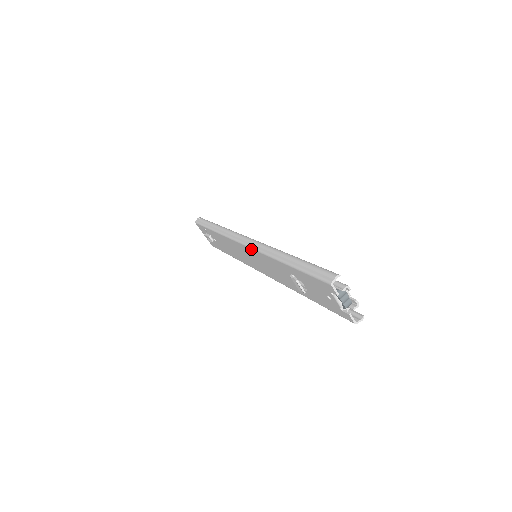
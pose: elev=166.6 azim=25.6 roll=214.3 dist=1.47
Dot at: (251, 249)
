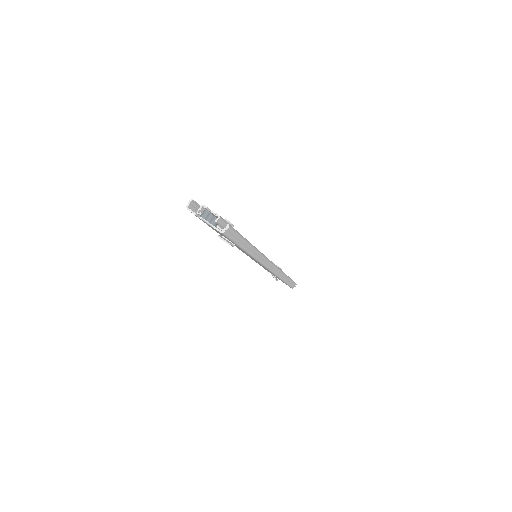
Dot at: occluded
